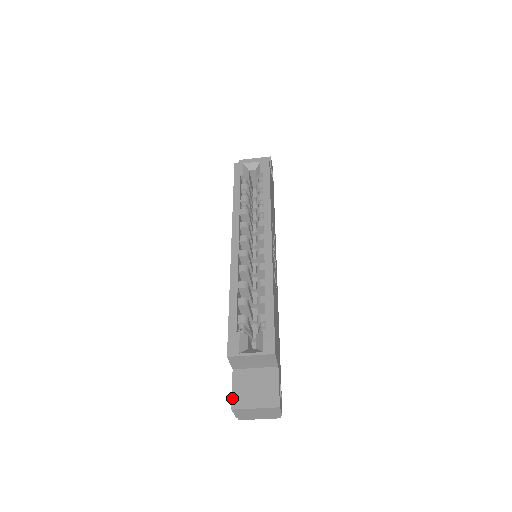
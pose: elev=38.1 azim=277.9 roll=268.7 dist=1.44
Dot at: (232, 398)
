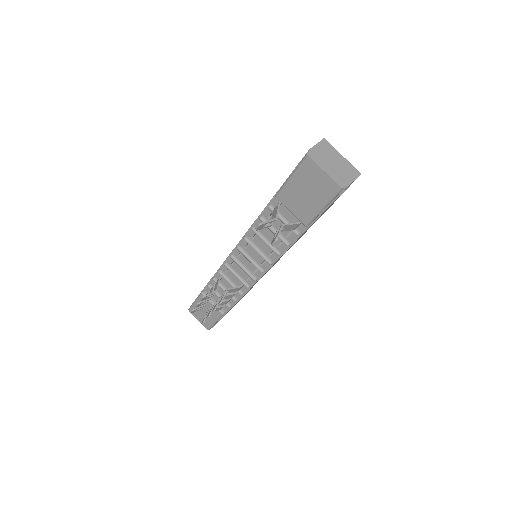
Dot at: occluded
